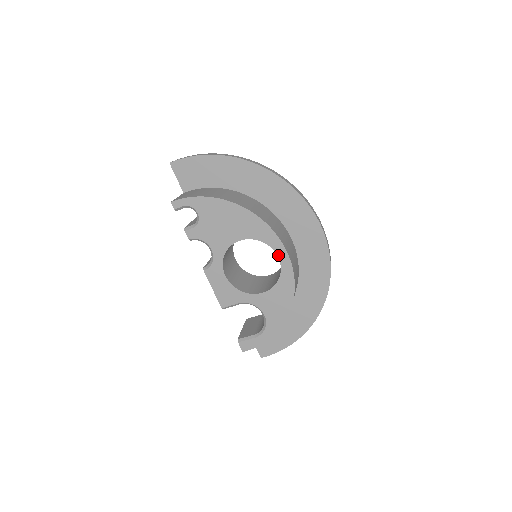
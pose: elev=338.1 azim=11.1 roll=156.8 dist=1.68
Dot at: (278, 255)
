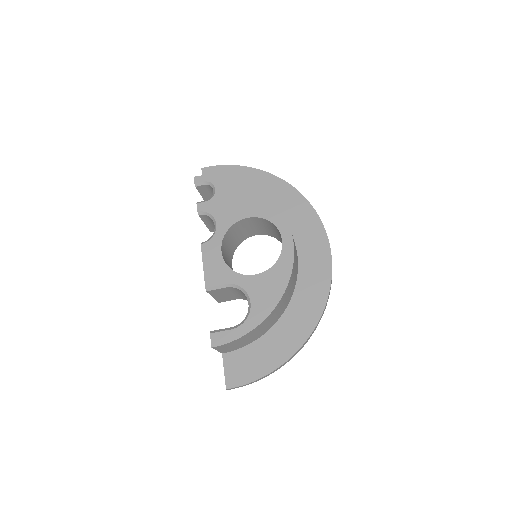
Dot at: (282, 236)
